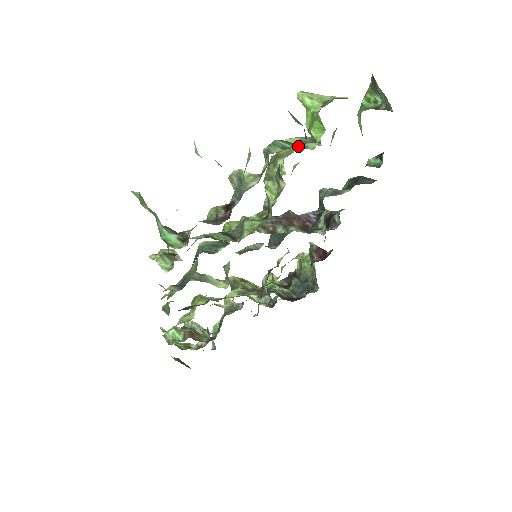
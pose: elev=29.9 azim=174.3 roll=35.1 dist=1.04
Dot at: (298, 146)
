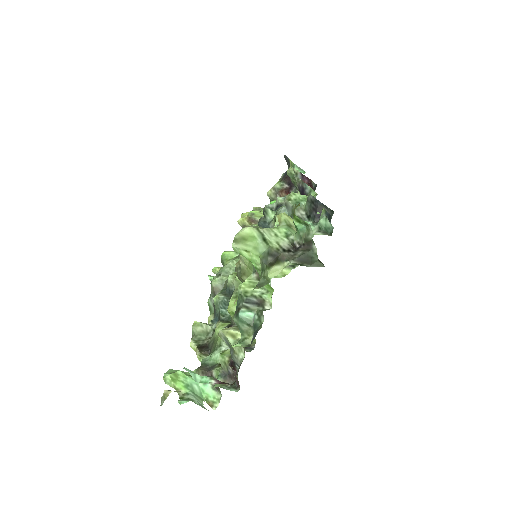
Dot at: (258, 305)
